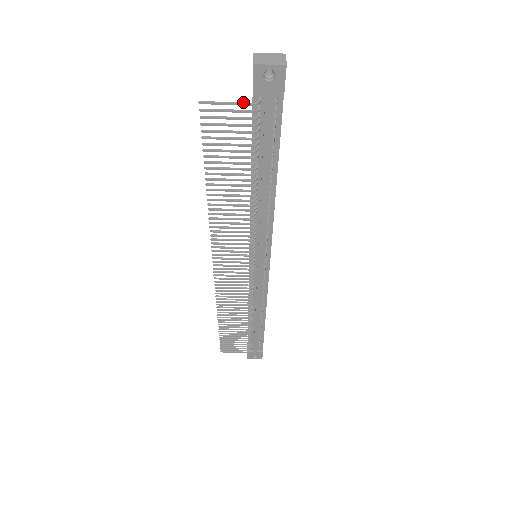
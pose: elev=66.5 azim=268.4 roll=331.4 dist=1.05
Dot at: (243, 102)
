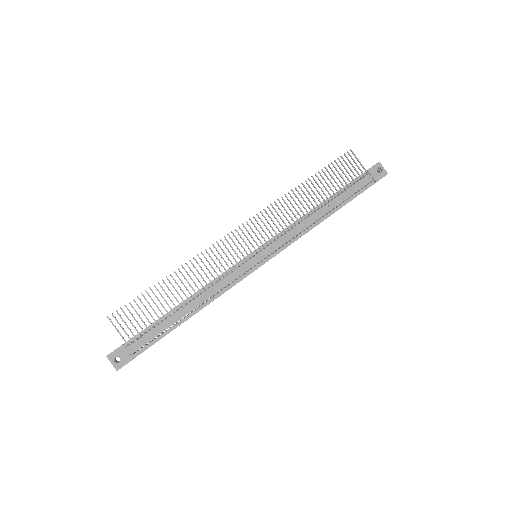
Dot at: (363, 167)
